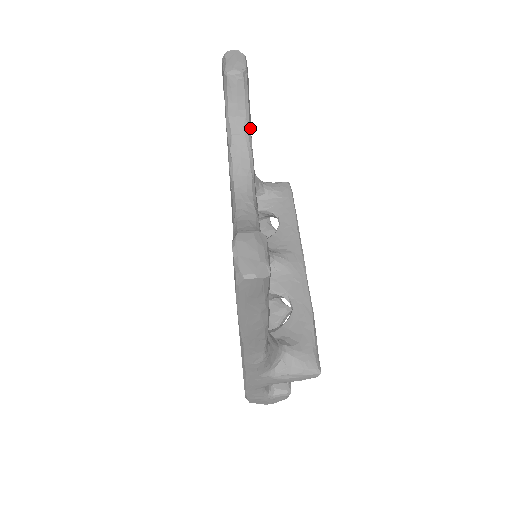
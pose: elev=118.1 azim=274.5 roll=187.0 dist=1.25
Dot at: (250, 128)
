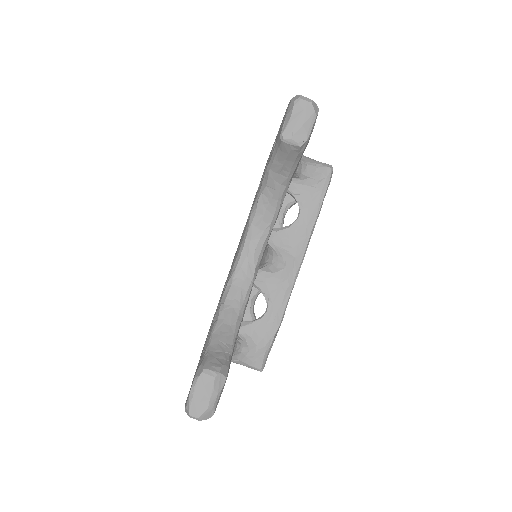
Dot at: (289, 183)
